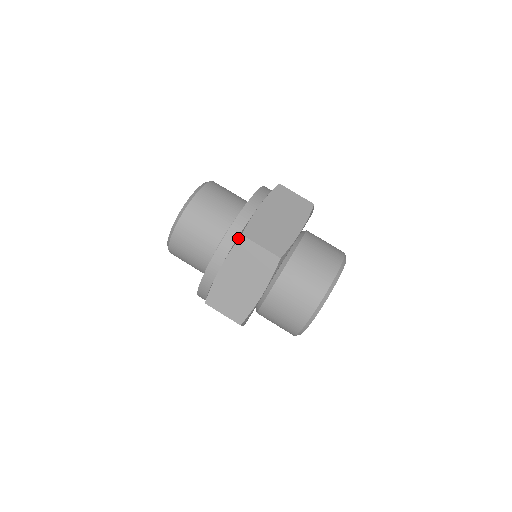
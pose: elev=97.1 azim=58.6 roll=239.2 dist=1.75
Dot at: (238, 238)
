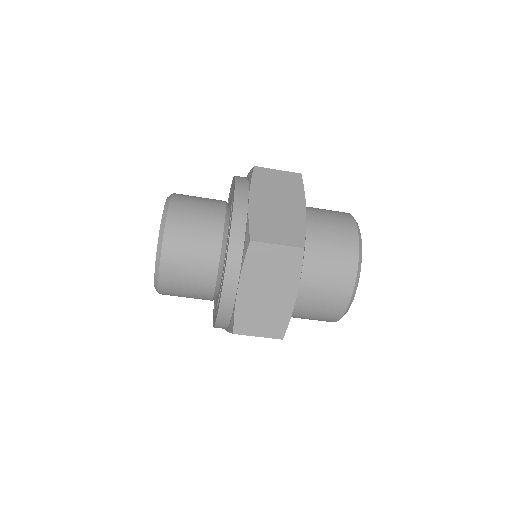
Dot at: (231, 331)
